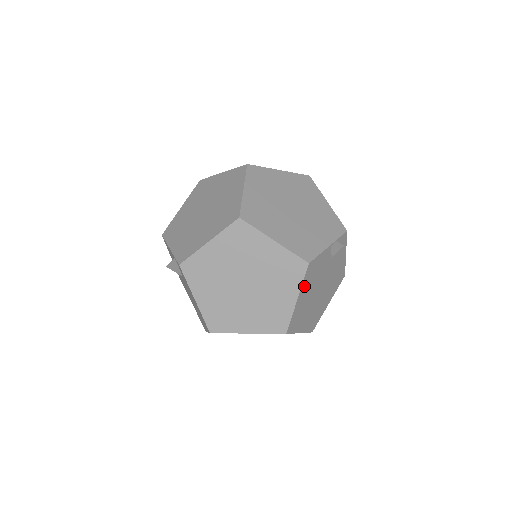
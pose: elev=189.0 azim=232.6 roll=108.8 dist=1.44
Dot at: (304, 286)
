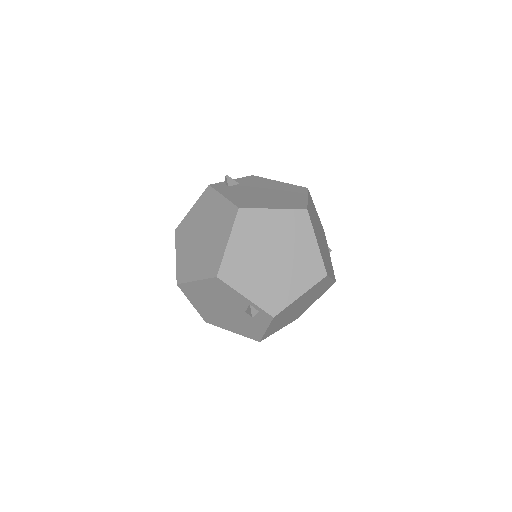
Dot at: occluded
